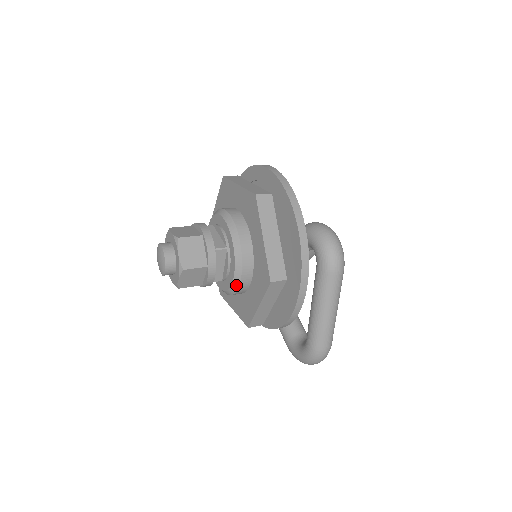
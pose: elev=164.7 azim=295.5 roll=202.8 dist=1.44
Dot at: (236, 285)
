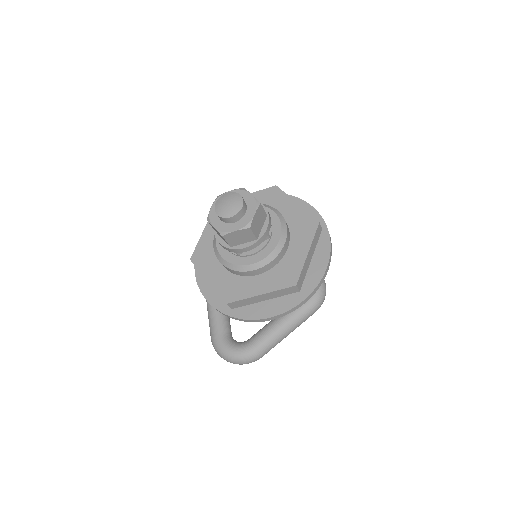
Dot at: (255, 267)
